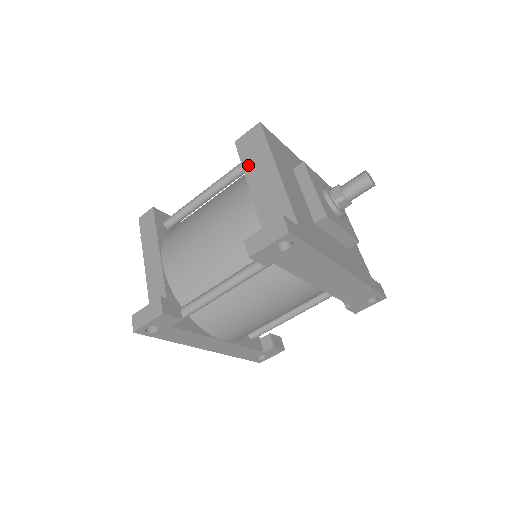
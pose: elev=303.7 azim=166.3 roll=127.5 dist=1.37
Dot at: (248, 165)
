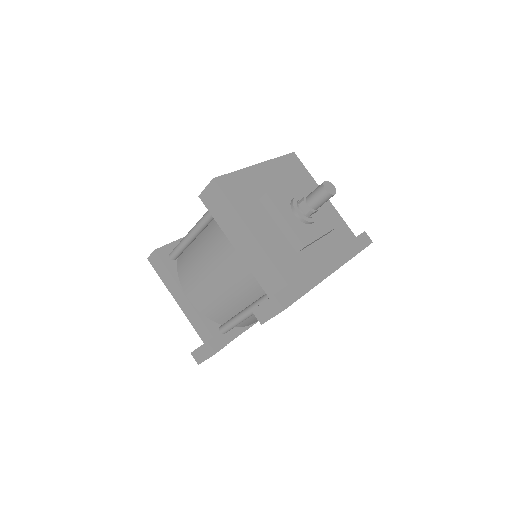
Dot at: (222, 223)
